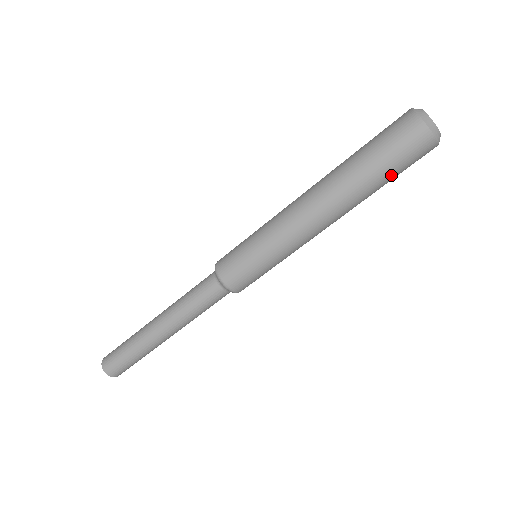
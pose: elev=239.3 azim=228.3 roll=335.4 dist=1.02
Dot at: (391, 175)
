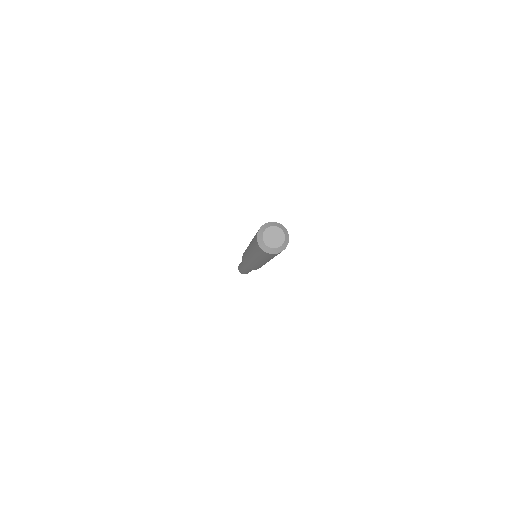
Dot at: occluded
